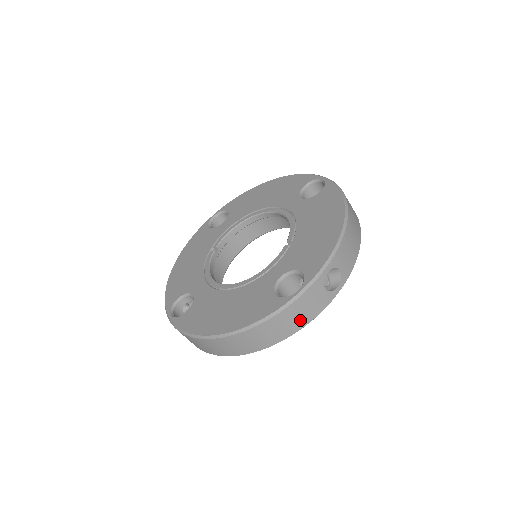
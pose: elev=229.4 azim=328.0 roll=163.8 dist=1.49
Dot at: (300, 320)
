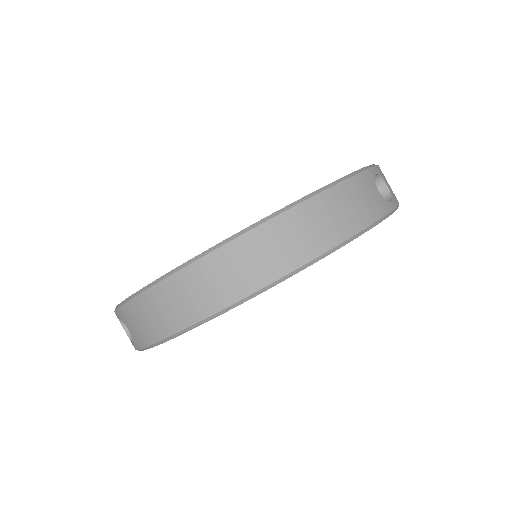
Dot at: (355, 216)
